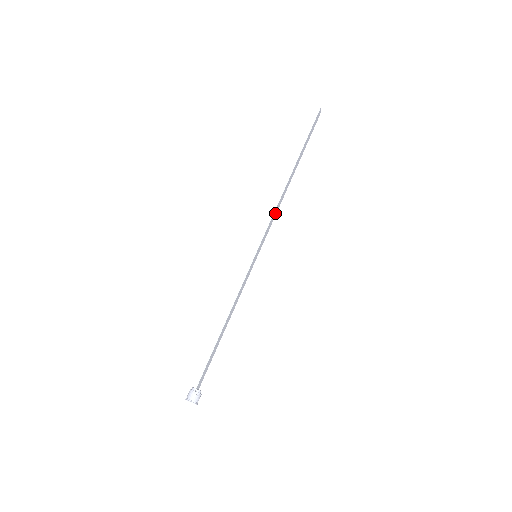
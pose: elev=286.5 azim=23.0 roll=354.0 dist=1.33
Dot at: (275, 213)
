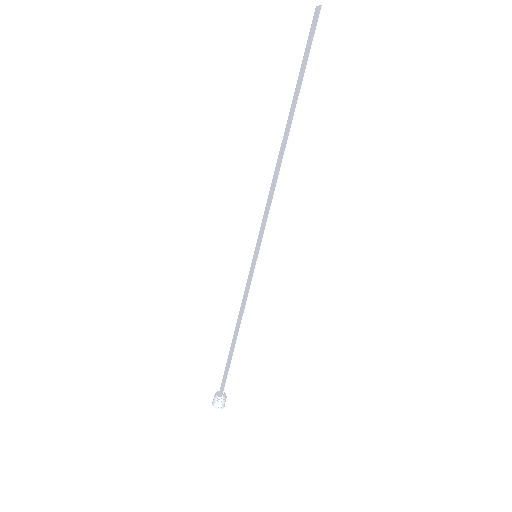
Dot at: (270, 195)
